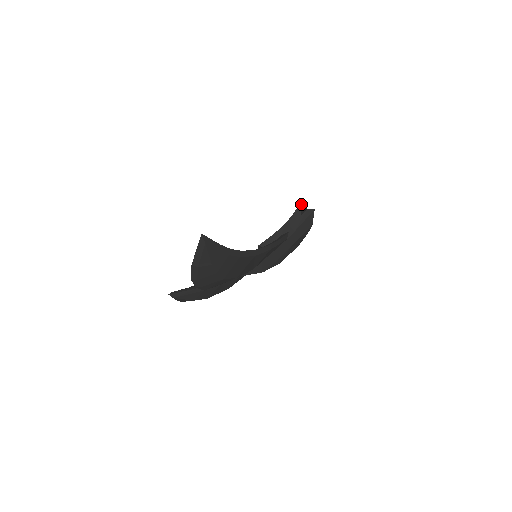
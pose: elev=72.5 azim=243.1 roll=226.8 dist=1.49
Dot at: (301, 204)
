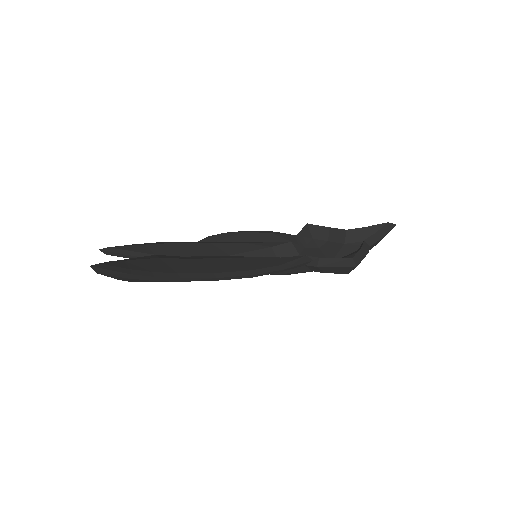
Dot at: (384, 226)
